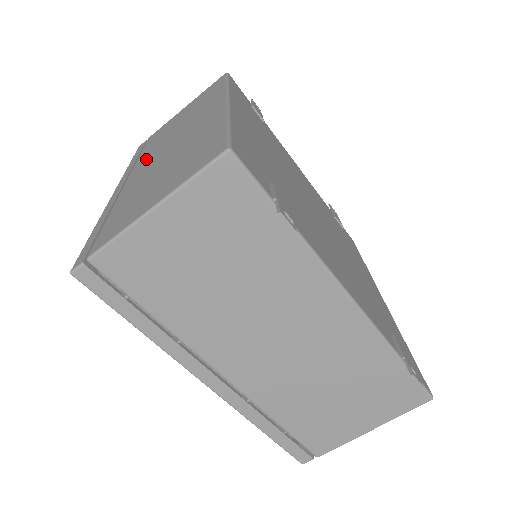
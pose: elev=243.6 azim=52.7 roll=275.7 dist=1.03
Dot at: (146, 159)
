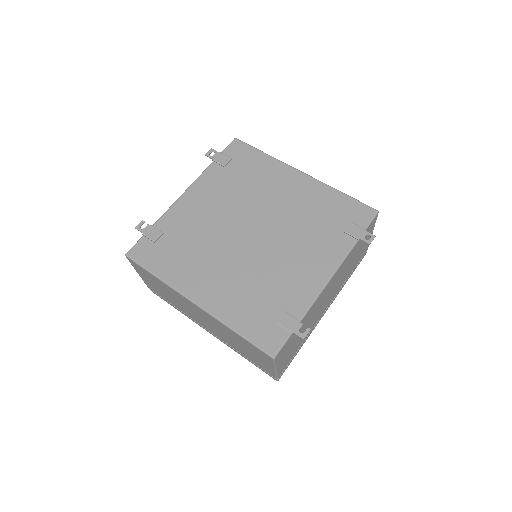
Dot at: (196, 320)
